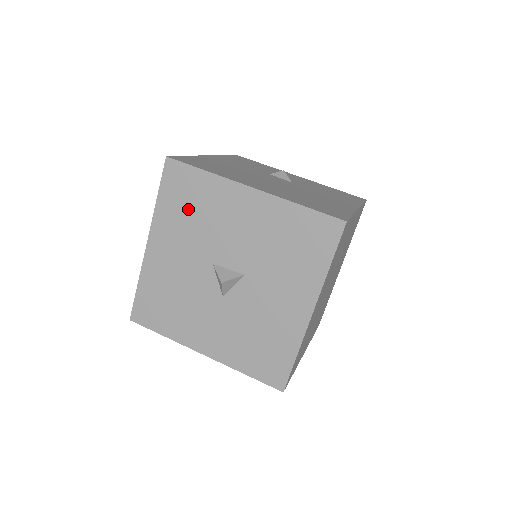
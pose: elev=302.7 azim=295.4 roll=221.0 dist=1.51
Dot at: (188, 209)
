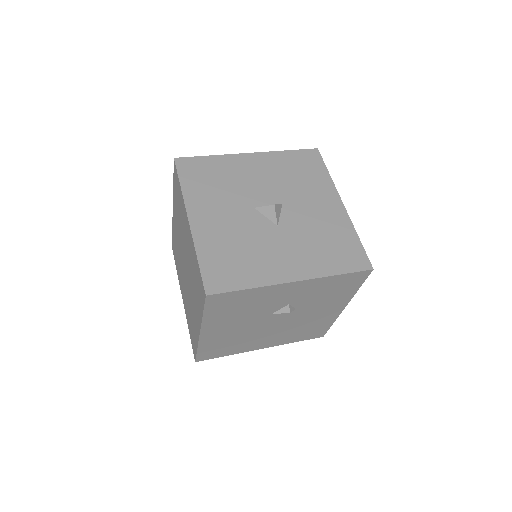
Dot at: (211, 182)
